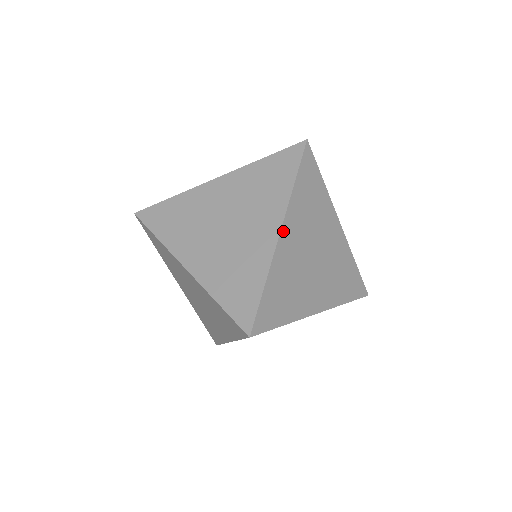
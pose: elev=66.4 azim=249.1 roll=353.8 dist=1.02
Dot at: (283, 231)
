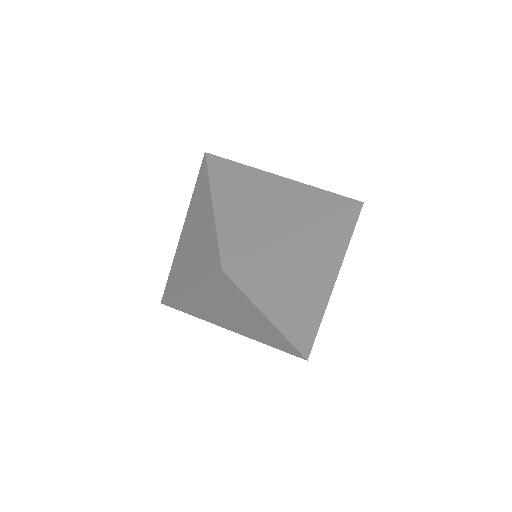
Dot at: (215, 201)
